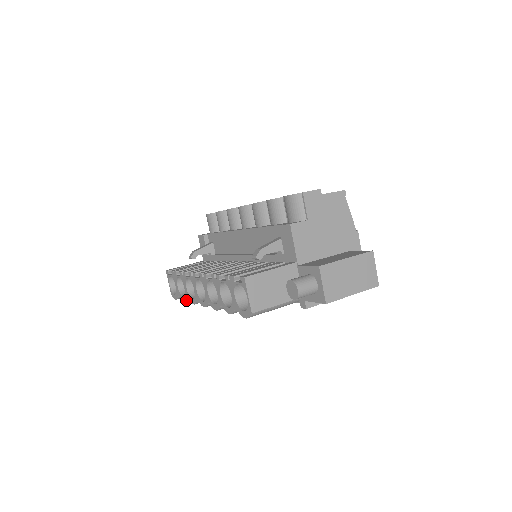
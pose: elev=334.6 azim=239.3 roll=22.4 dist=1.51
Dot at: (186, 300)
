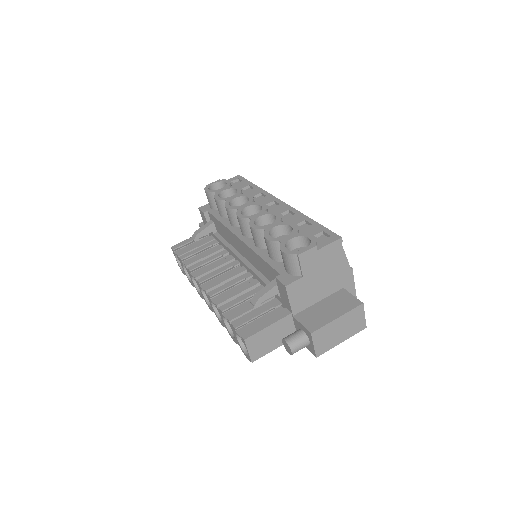
Dot at: (193, 286)
